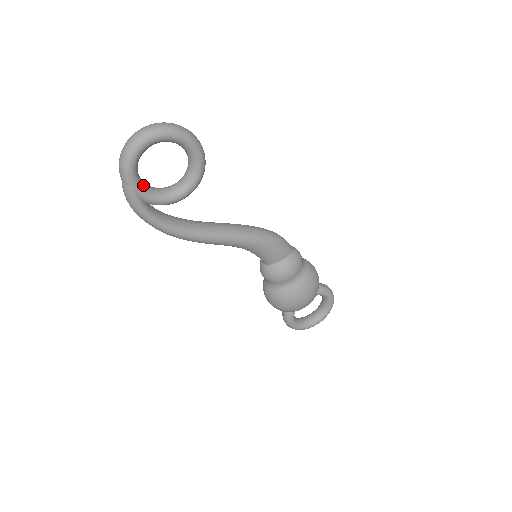
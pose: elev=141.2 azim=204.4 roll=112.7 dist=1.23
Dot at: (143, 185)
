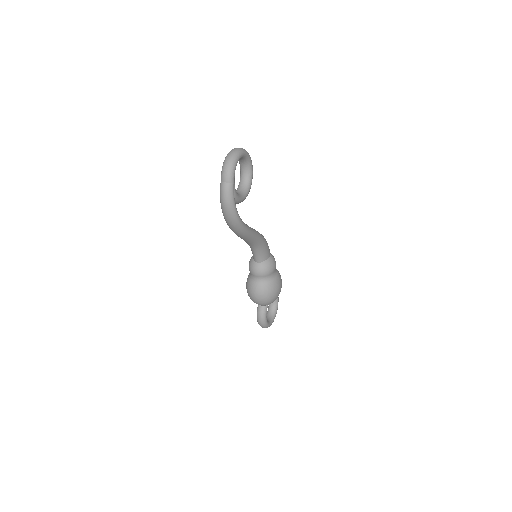
Dot at: (234, 186)
